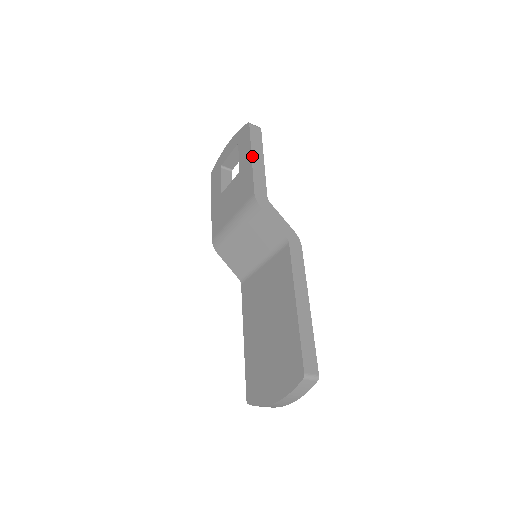
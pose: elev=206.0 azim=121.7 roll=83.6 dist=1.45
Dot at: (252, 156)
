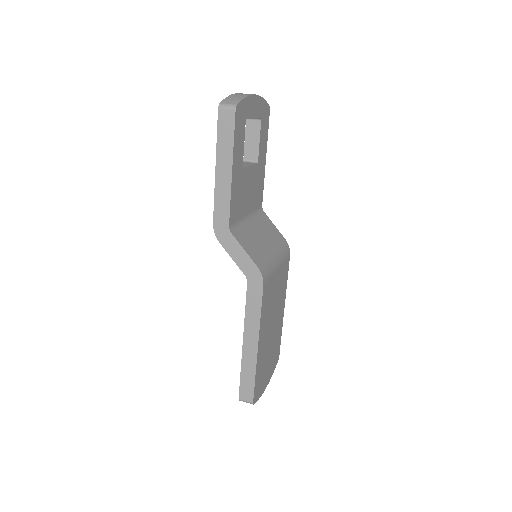
Dot at: (216, 168)
